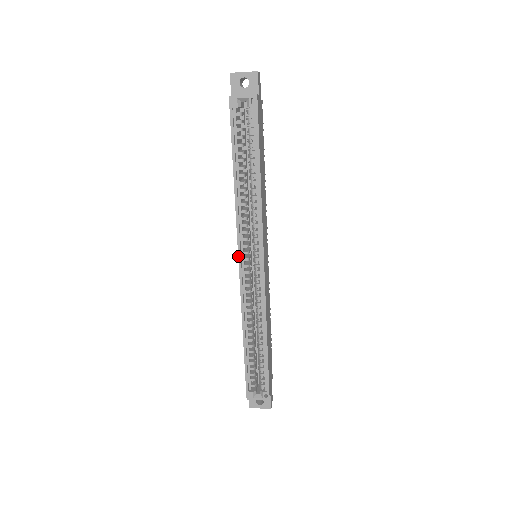
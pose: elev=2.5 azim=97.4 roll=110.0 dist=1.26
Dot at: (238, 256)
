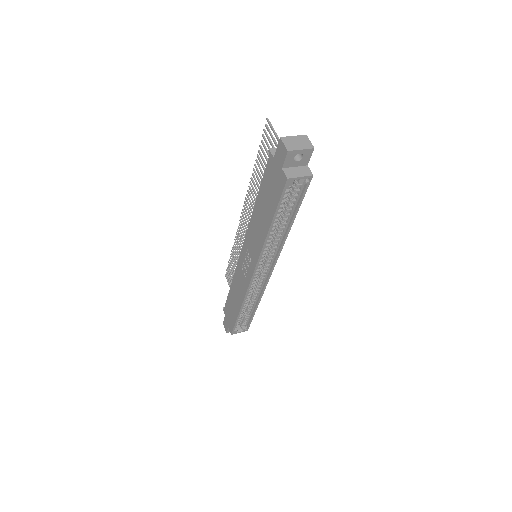
Dot at: (253, 273)
